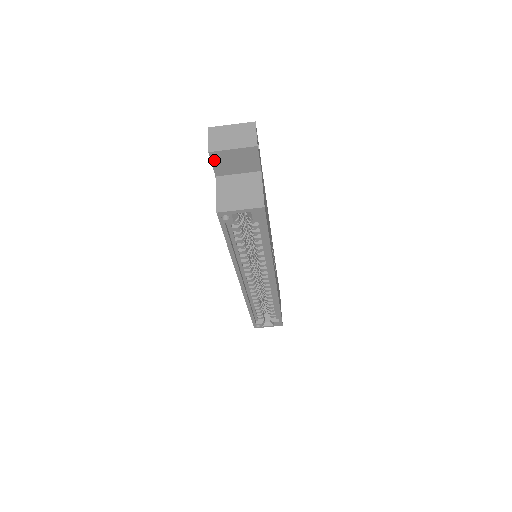
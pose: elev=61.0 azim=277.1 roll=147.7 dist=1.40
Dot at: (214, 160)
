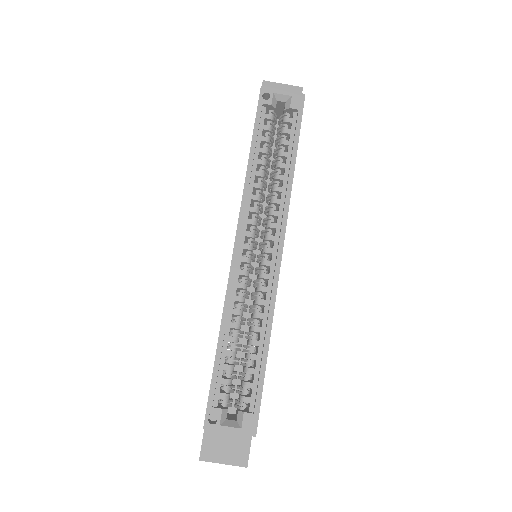
Dot at: occluded
